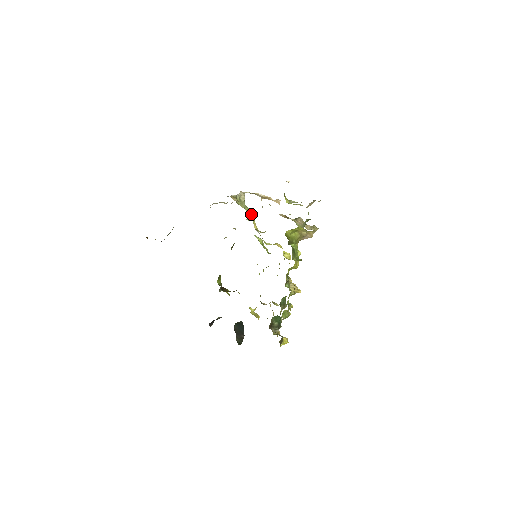
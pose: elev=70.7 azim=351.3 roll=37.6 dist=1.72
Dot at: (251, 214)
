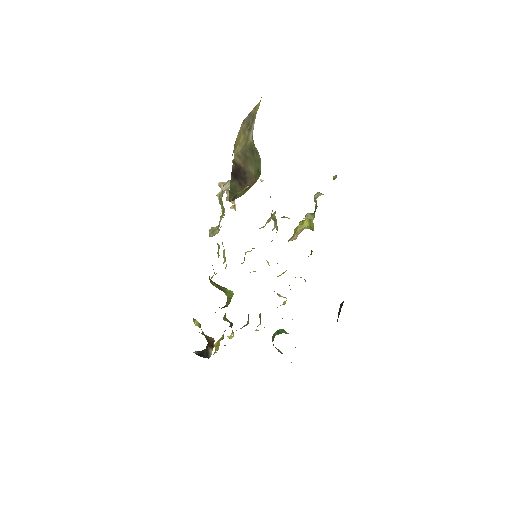
Dot at: occluded
